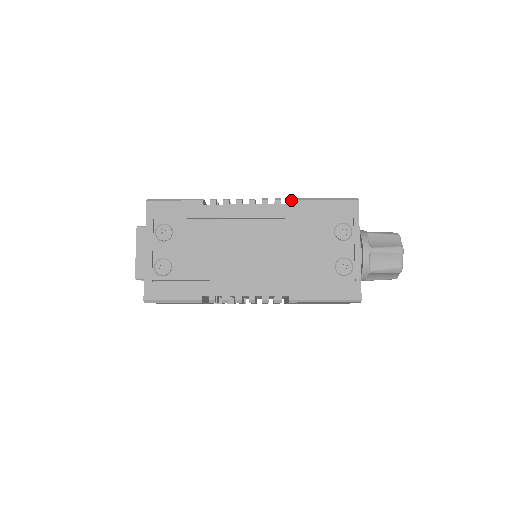
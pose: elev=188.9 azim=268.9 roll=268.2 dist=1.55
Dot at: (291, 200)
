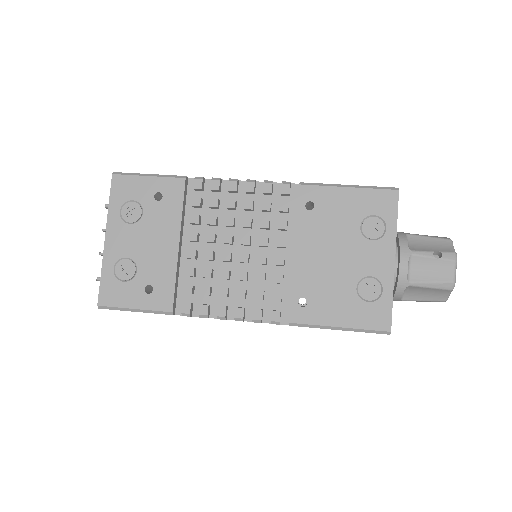
Dot at: occluded
